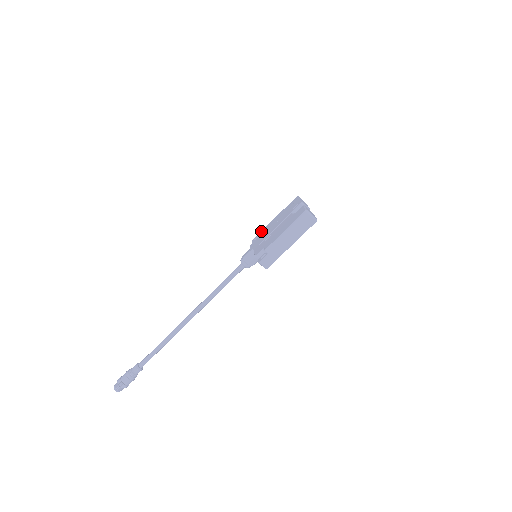
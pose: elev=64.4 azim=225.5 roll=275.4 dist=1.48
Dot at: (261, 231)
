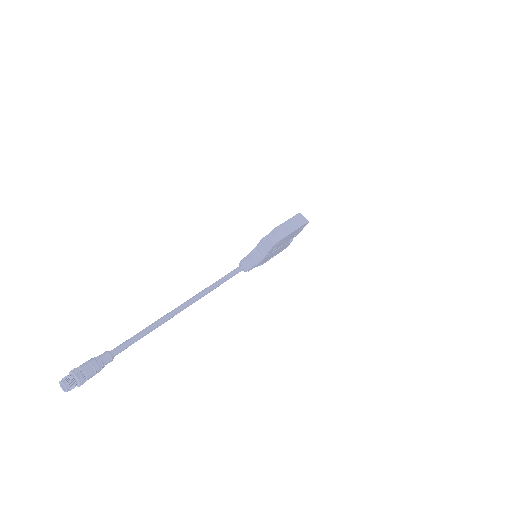
Dot at: occluded
